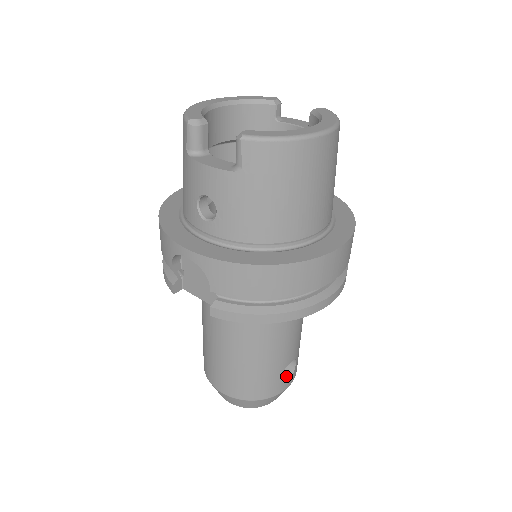
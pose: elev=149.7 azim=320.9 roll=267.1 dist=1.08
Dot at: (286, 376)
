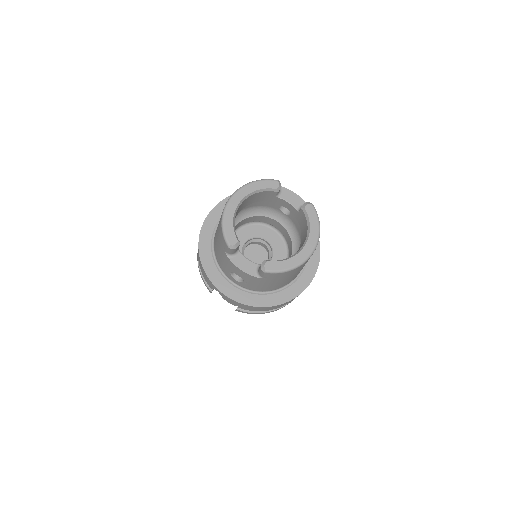
Dot at: occluded
